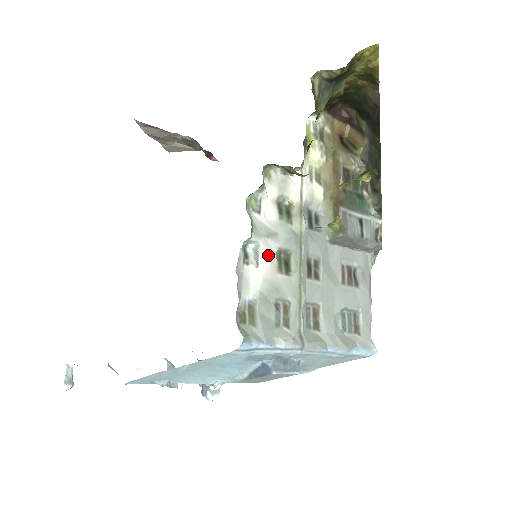
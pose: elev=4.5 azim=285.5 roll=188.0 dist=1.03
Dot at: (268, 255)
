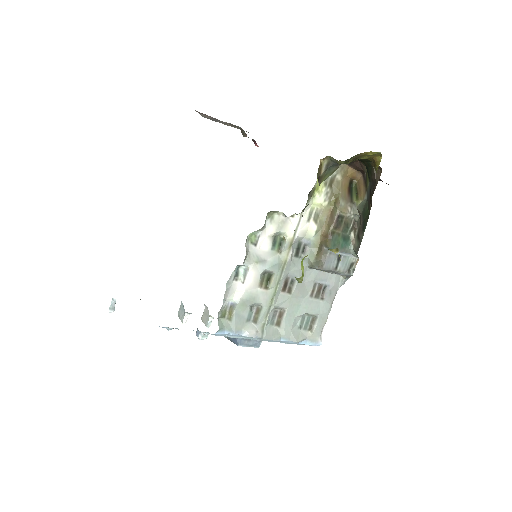
Dot at: (254, 275)
